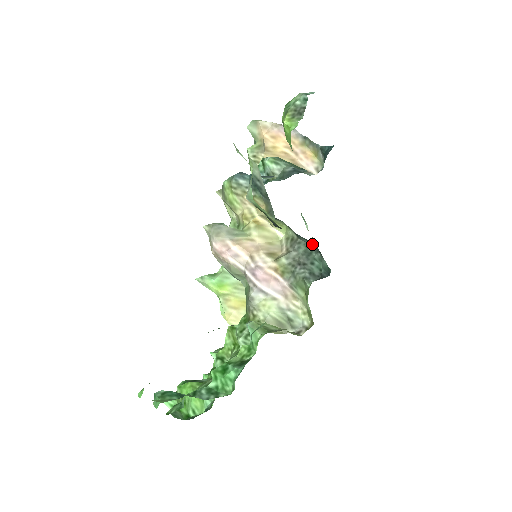
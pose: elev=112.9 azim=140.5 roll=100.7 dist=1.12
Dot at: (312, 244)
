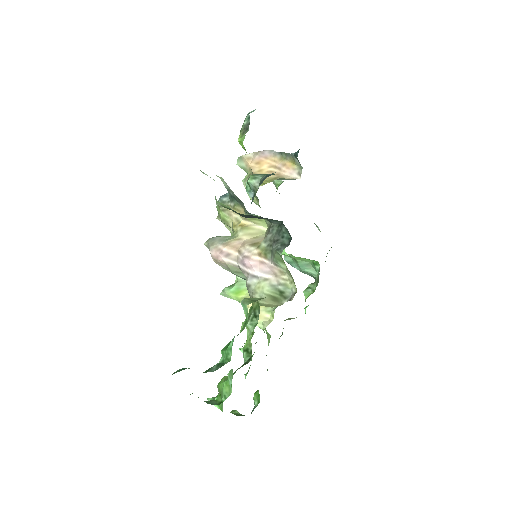
Dot at: (280, 222)
